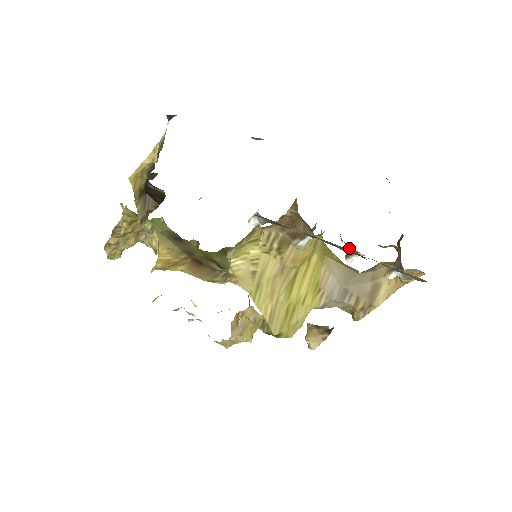
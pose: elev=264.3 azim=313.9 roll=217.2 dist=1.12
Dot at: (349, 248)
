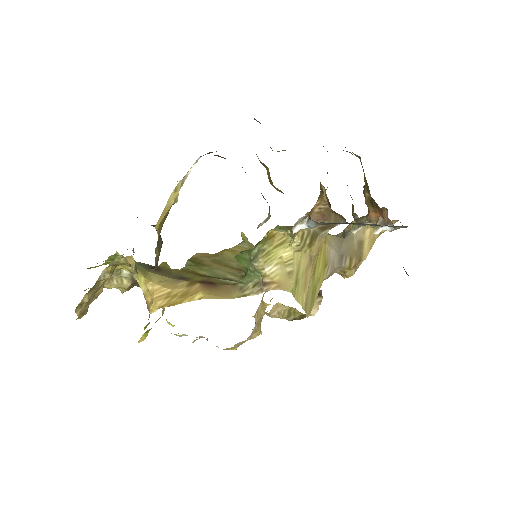
Dot at: (358, 222)
